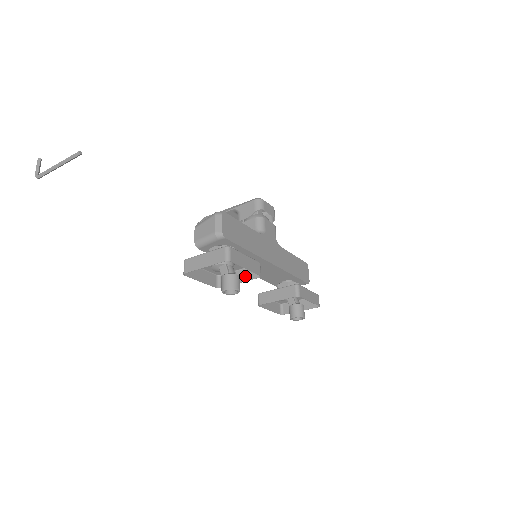
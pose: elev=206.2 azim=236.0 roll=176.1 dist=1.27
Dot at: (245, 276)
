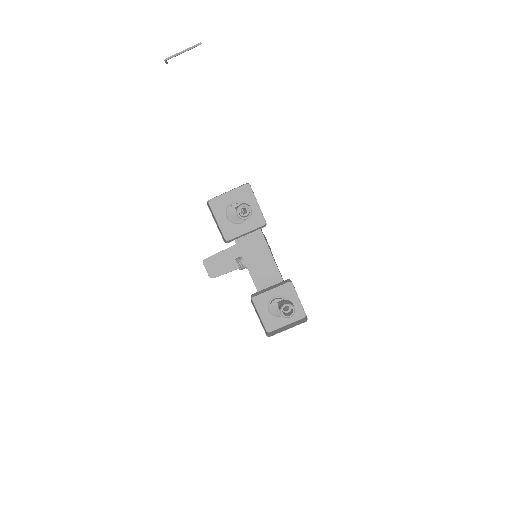
Dot at: (252, 231)
